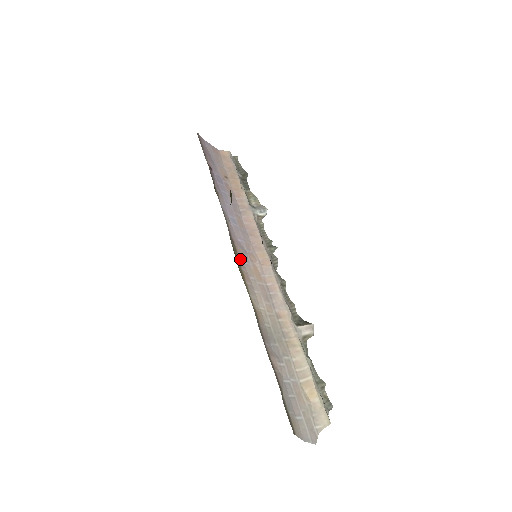
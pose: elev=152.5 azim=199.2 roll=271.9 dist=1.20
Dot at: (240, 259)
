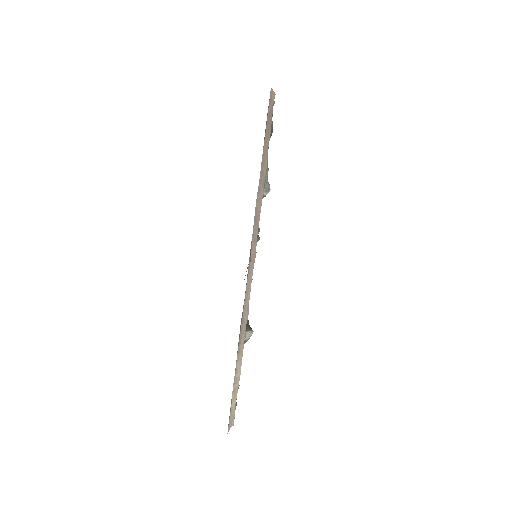
Dot at: occluded
